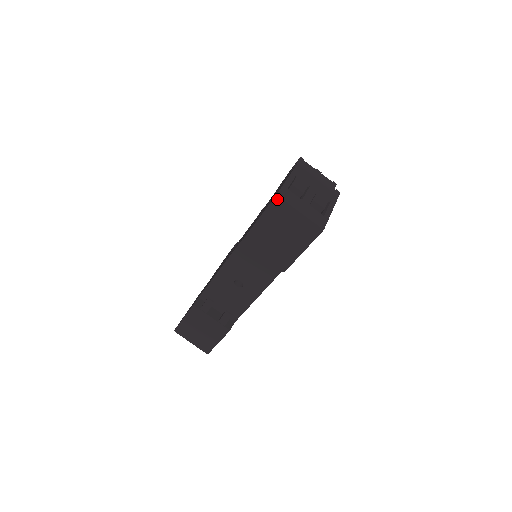
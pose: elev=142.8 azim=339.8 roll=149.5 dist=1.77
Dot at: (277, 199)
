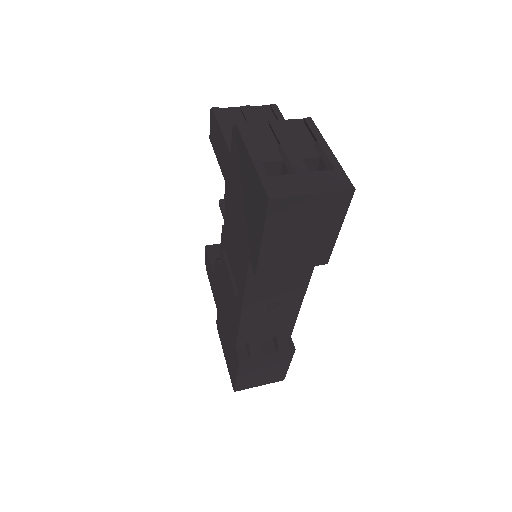
Dot at: (273, 203)
